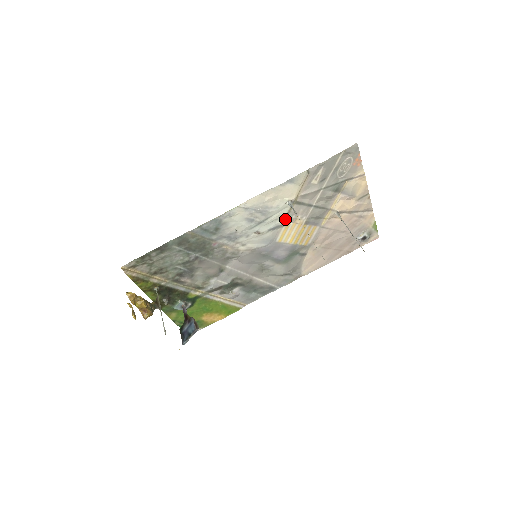
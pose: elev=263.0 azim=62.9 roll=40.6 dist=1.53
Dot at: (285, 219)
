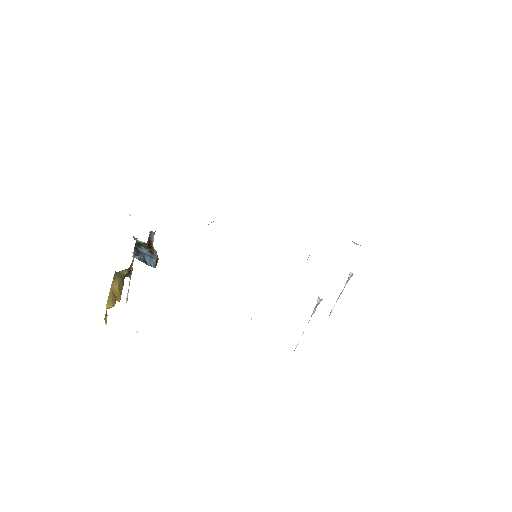
Dot at: occluded
